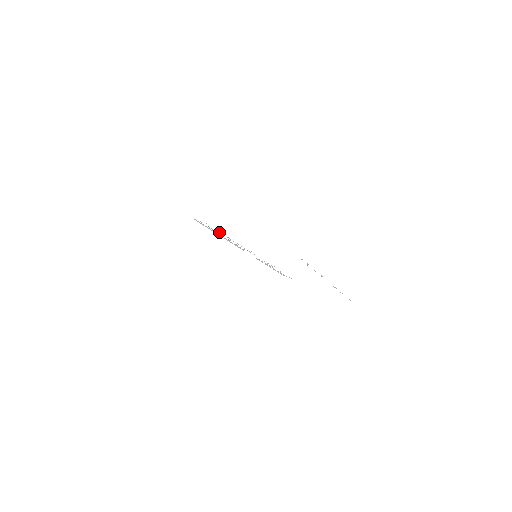
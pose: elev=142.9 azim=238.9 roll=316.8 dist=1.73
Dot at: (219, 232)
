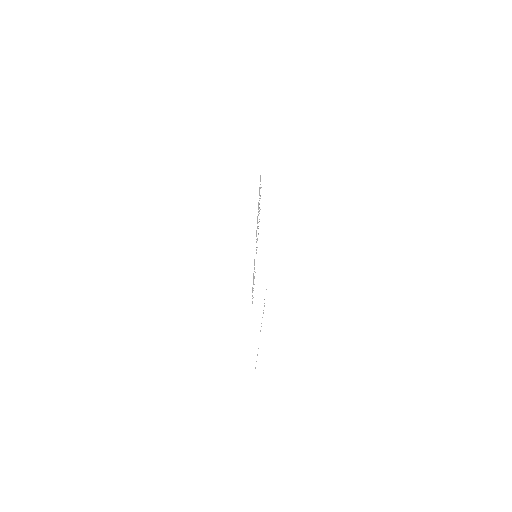
Dot at: occluded
